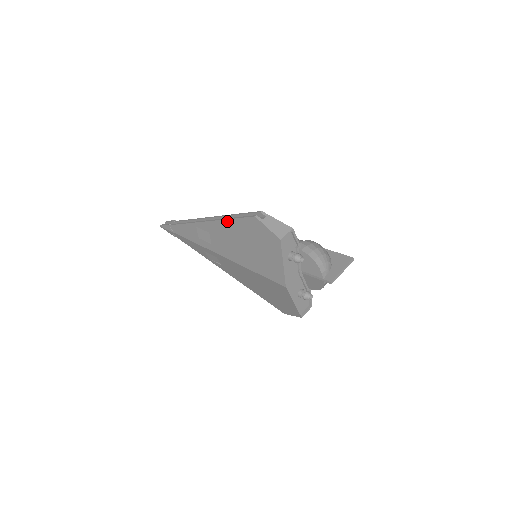
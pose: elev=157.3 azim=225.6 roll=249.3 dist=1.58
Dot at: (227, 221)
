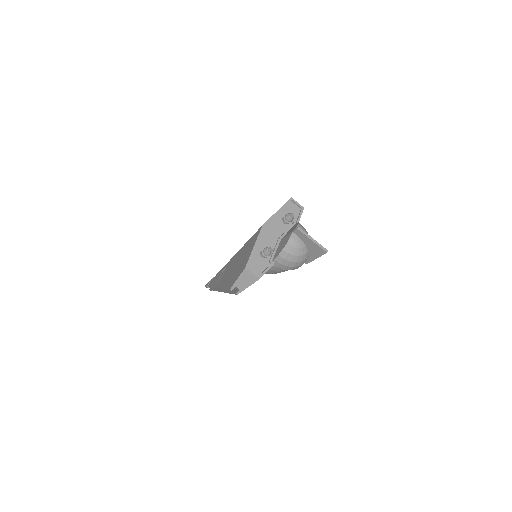
Dot at: occluded
